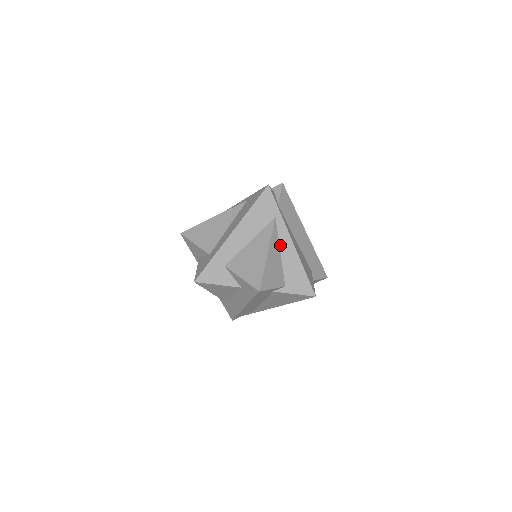
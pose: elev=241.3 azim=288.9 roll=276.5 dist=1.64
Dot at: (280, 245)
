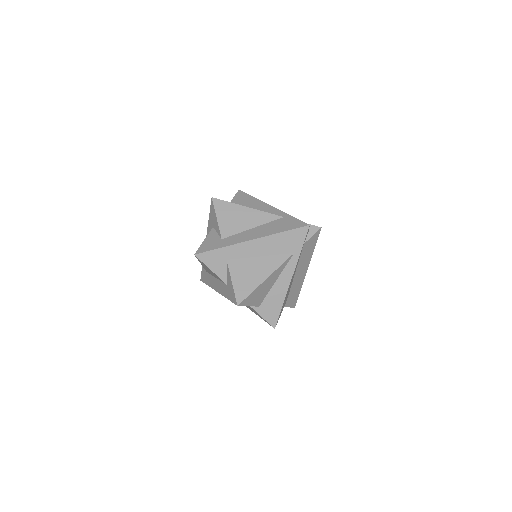
Dot at: (280, 275)
